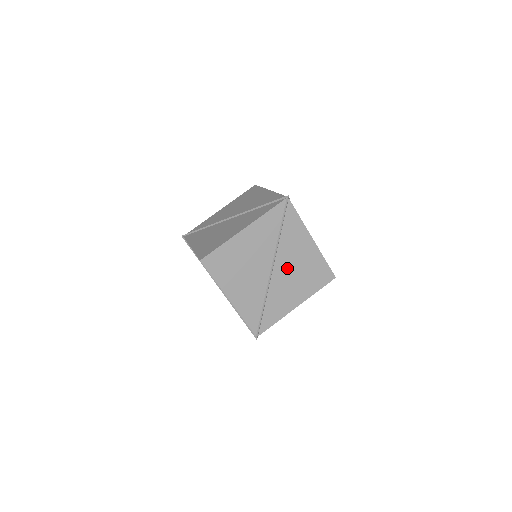
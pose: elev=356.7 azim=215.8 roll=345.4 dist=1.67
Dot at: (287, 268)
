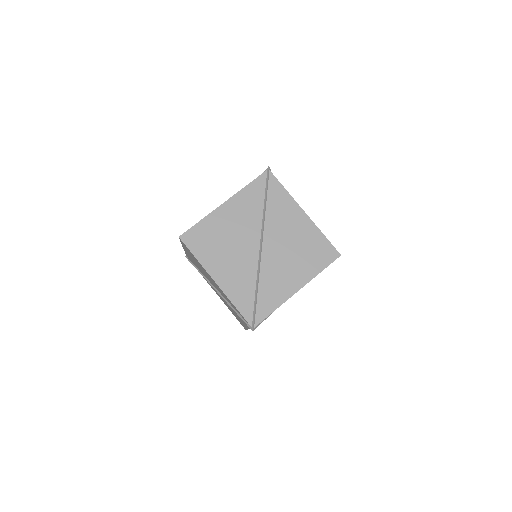
Dot at: (279, 244)
